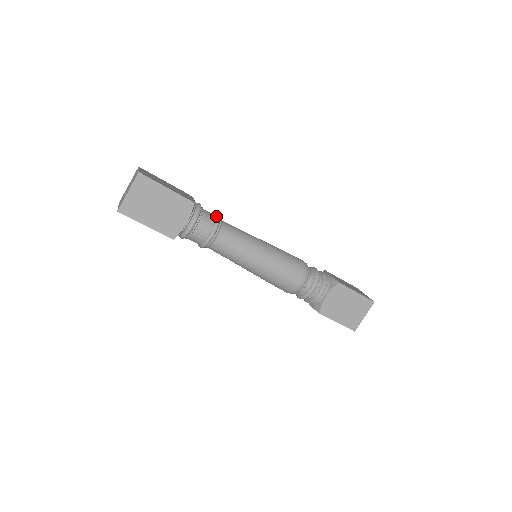
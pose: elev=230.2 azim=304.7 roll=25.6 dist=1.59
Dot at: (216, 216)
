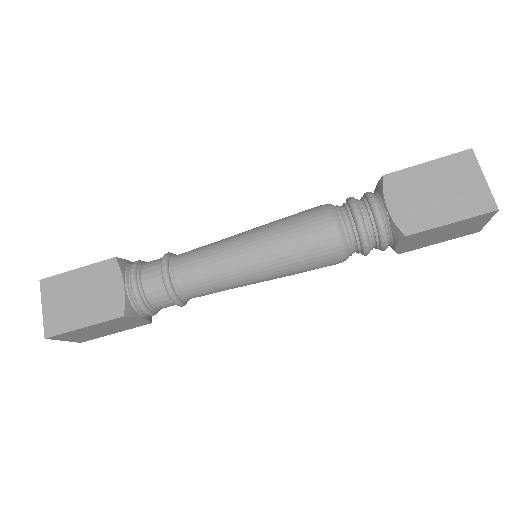
Dot at: occluded
